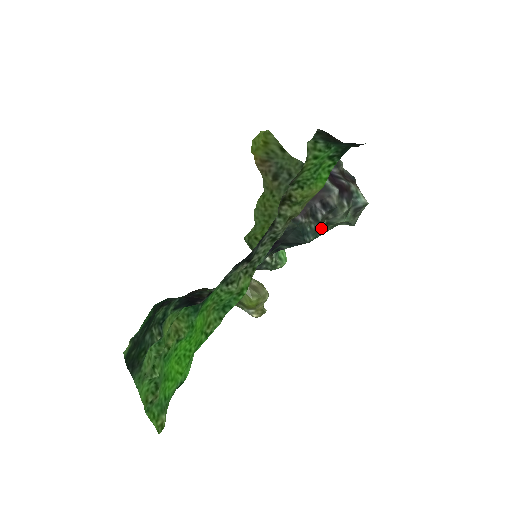
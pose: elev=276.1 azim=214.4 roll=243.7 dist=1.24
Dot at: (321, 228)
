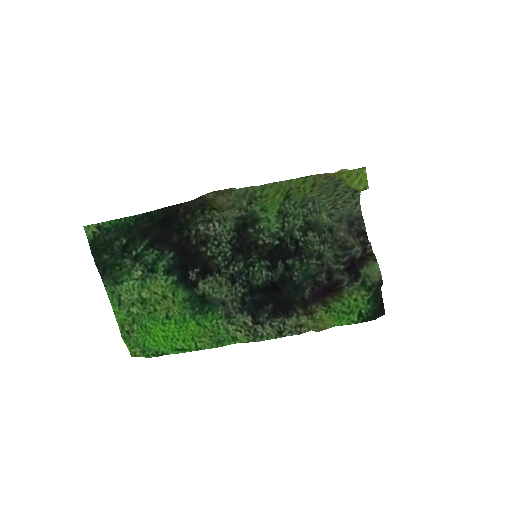
Dot at: (313, 270)
